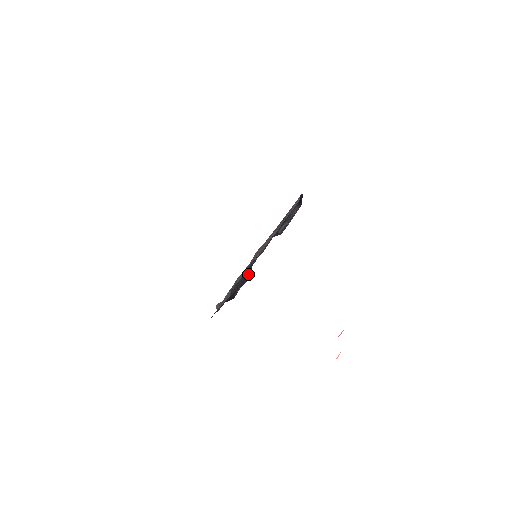
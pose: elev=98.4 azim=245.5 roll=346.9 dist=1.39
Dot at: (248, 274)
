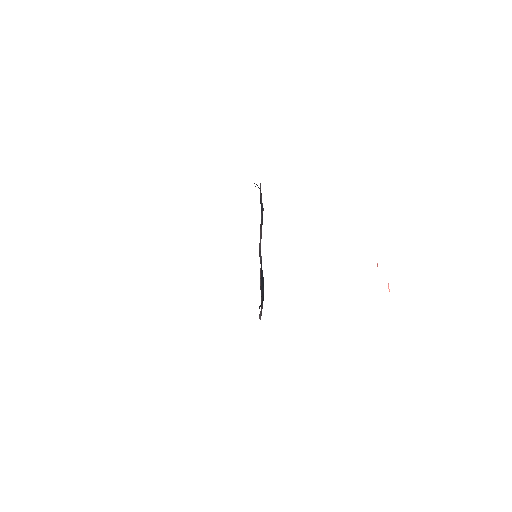
Dot at: (262, 274)
